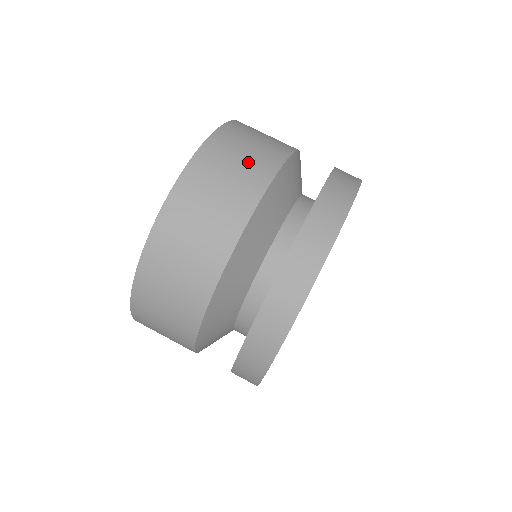
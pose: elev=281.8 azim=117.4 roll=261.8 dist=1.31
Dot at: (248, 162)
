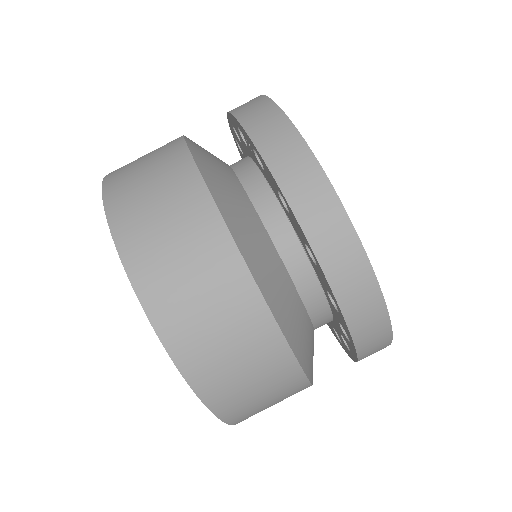
Dot at: (154, 161)
